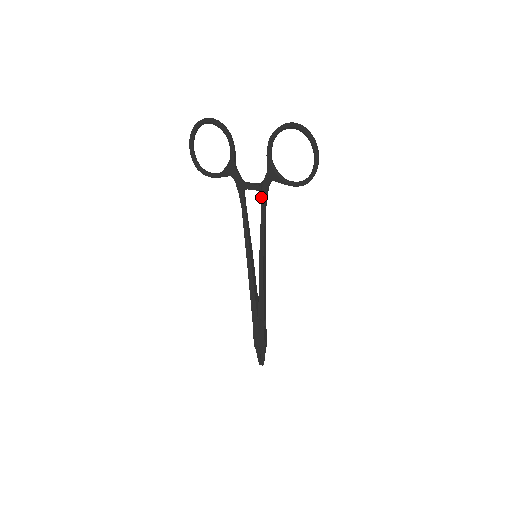
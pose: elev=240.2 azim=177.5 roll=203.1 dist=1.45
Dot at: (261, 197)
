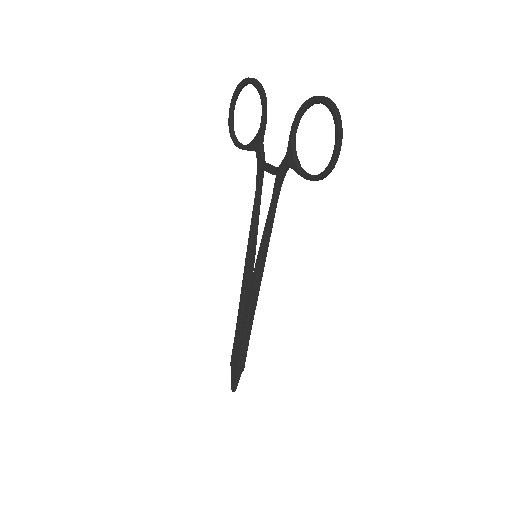
Dot at: (274, 184)
